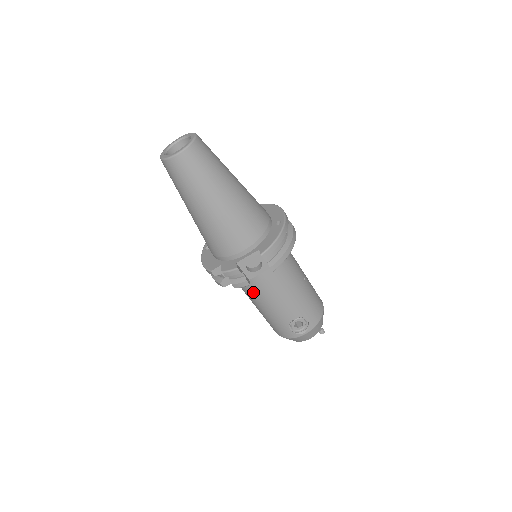
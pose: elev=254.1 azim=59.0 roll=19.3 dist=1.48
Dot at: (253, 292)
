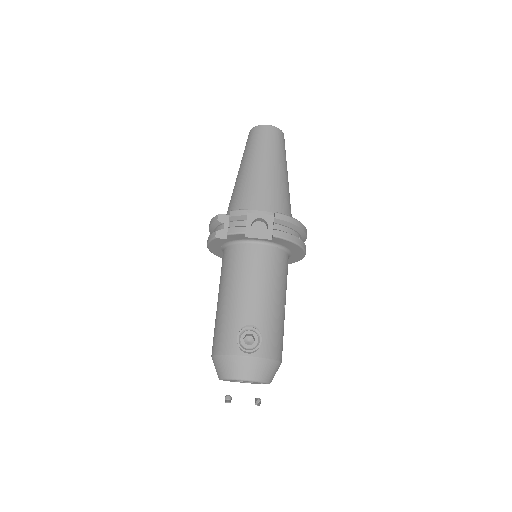
Dot at: (234, 266)
